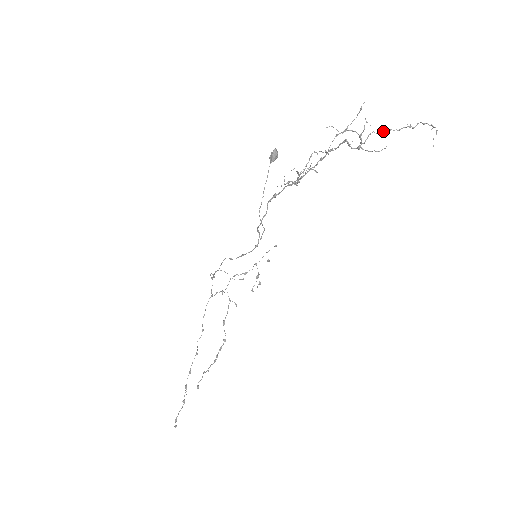
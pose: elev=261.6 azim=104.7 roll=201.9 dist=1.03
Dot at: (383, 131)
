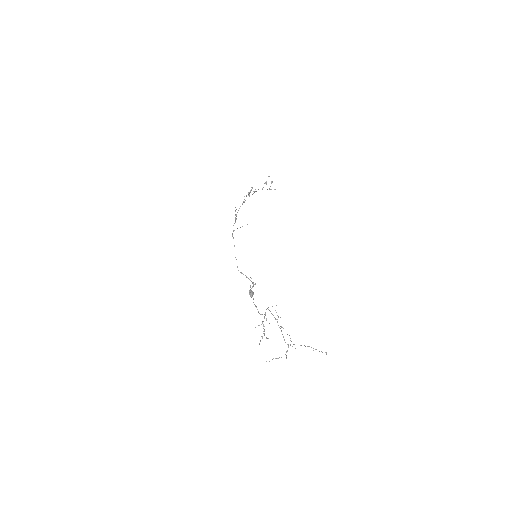
Dot at: occluded
